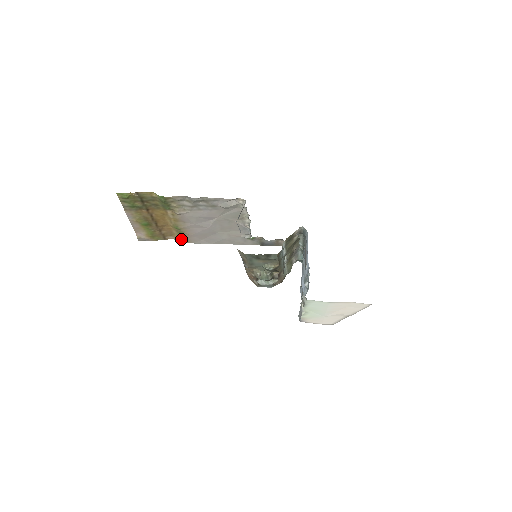
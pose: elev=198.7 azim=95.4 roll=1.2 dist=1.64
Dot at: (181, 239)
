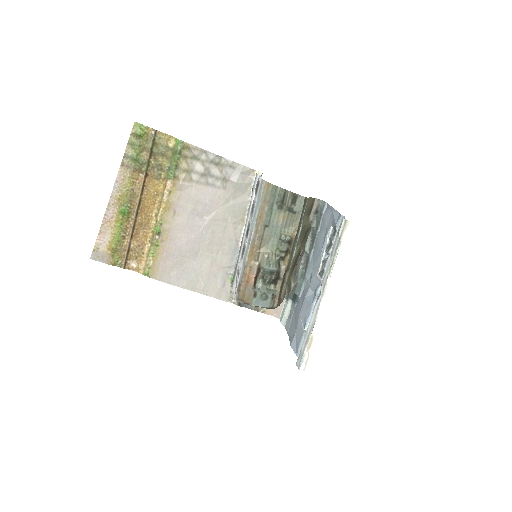
Dot at: (146, 268)
